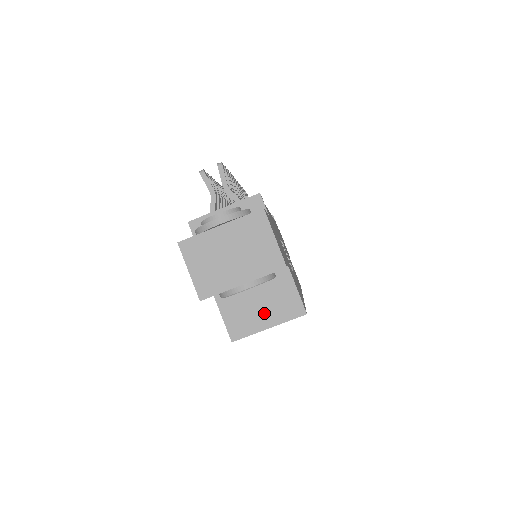
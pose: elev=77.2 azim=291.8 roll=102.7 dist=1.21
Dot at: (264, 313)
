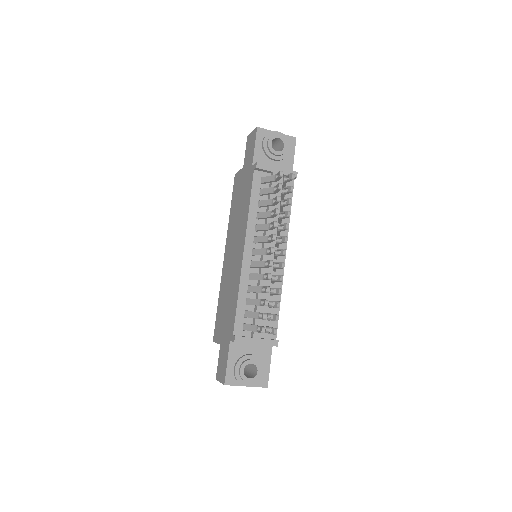
Dot at: occluded
